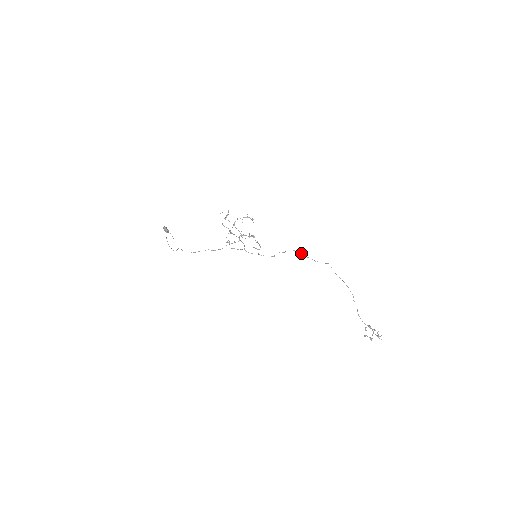
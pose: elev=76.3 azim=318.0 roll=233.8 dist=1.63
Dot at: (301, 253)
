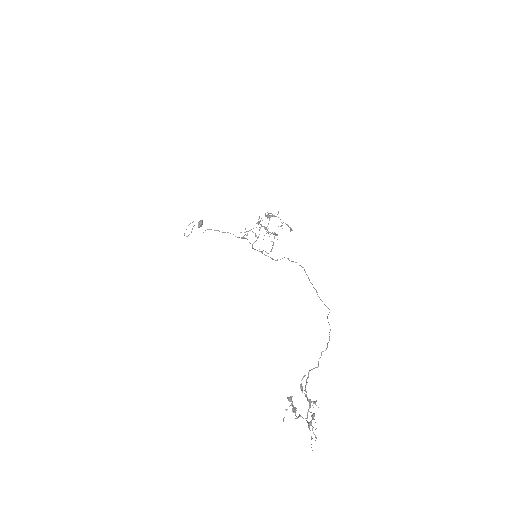
Dot at: (308, 277)
